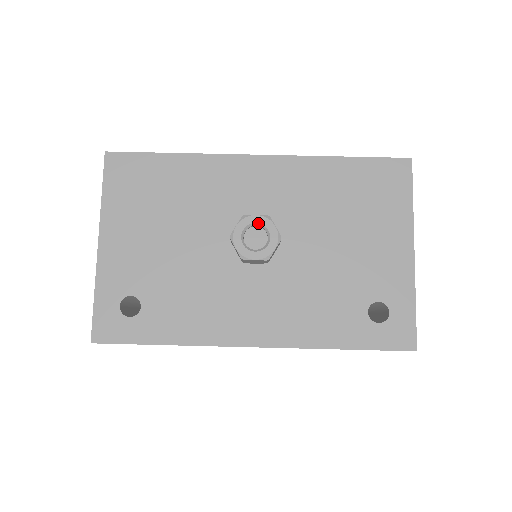
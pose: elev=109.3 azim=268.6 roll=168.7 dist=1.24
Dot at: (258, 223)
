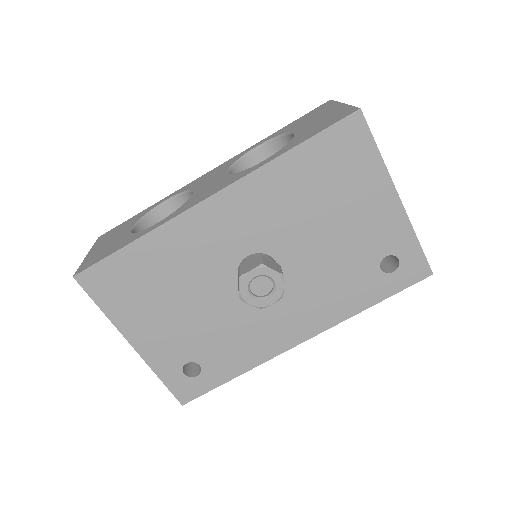
Dot at: (256, 276)
